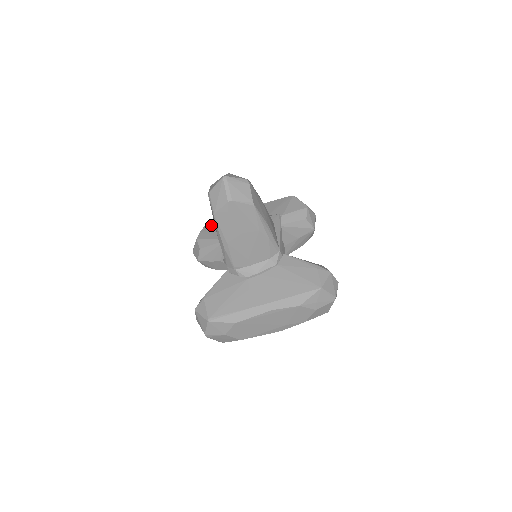
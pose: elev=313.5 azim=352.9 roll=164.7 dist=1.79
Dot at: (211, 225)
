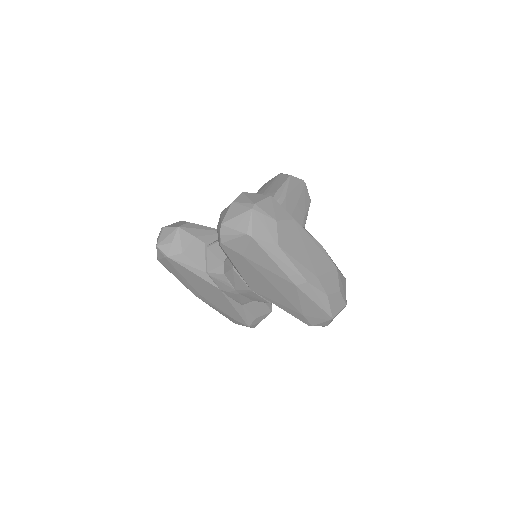
Dot at: occluded
